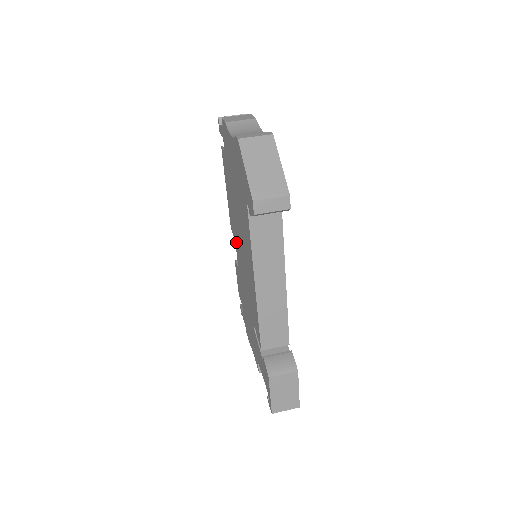
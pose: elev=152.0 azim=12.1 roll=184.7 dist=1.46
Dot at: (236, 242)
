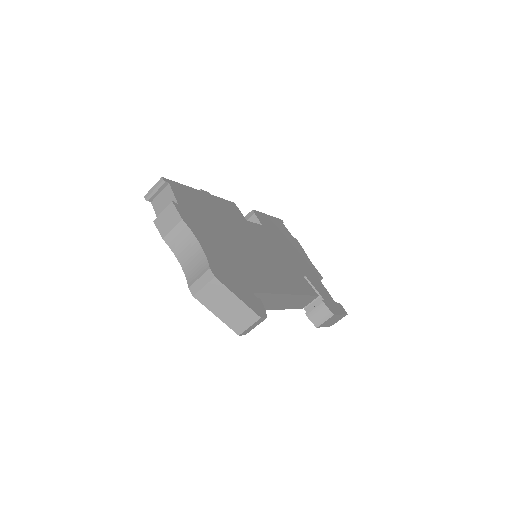
Dot at: occluded
